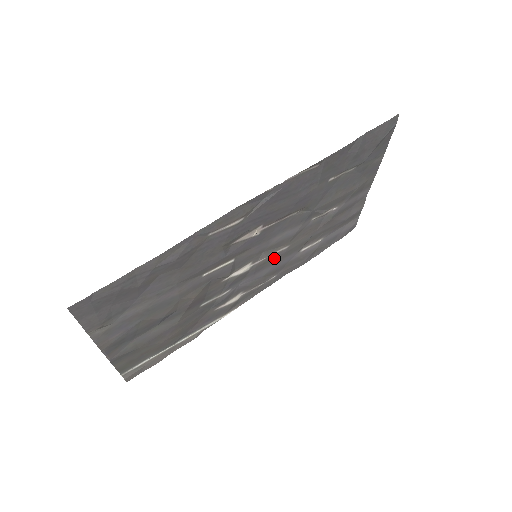
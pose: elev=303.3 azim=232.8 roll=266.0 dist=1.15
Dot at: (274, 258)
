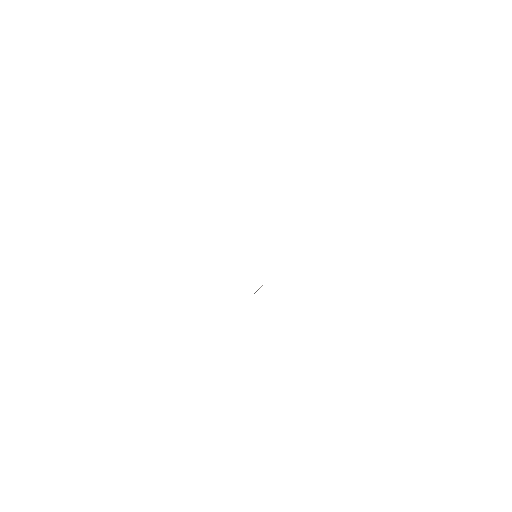
Dot at: occluded
